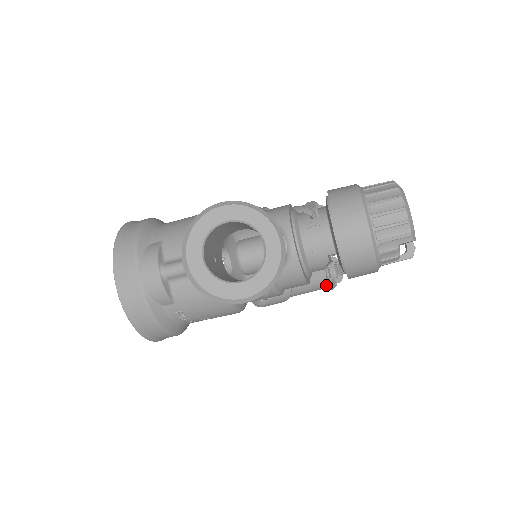
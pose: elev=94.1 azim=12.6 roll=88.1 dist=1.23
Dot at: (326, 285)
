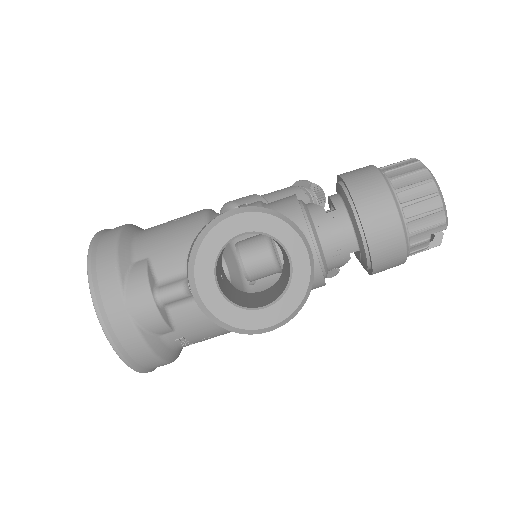
Dot at: occluded
